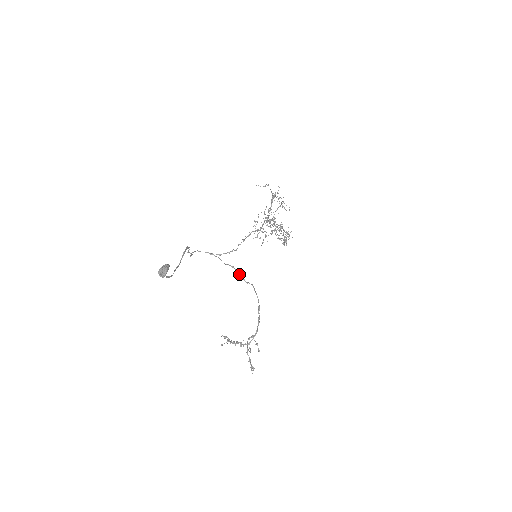
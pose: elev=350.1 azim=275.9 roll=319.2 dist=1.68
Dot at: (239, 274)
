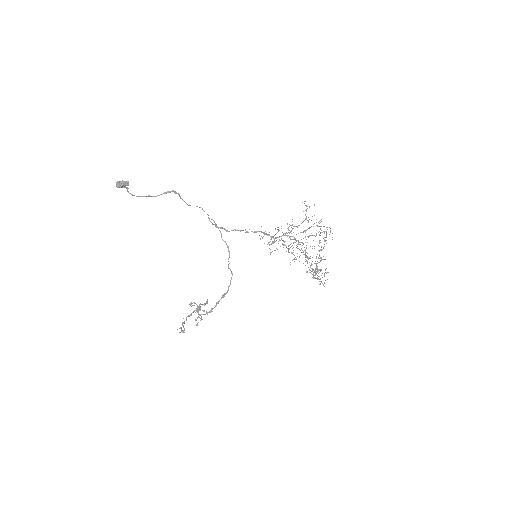
Dot at: (229, 256)
